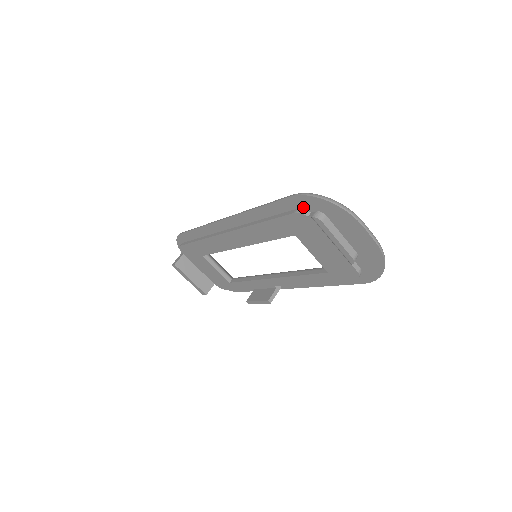
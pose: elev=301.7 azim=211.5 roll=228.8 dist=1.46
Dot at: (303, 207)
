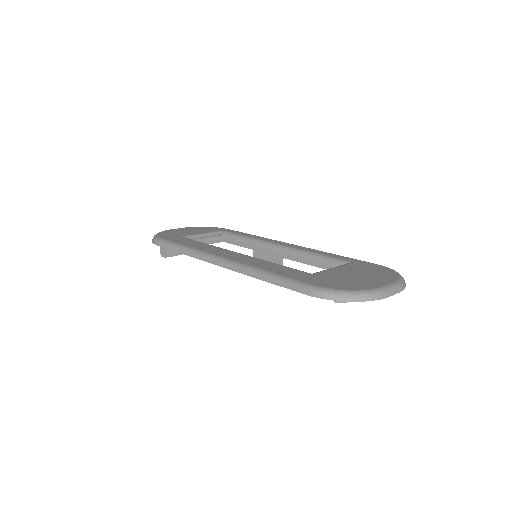
Dot at: occluded
